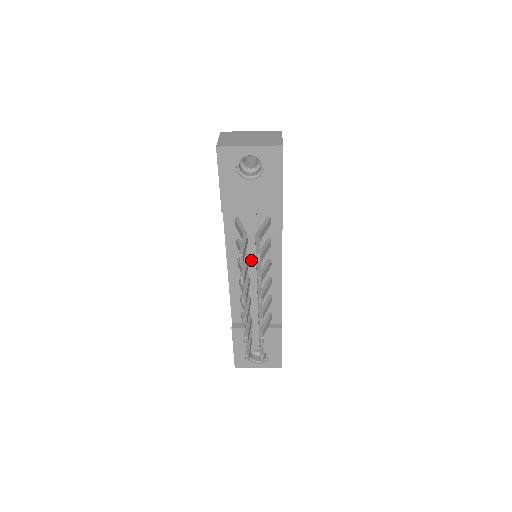
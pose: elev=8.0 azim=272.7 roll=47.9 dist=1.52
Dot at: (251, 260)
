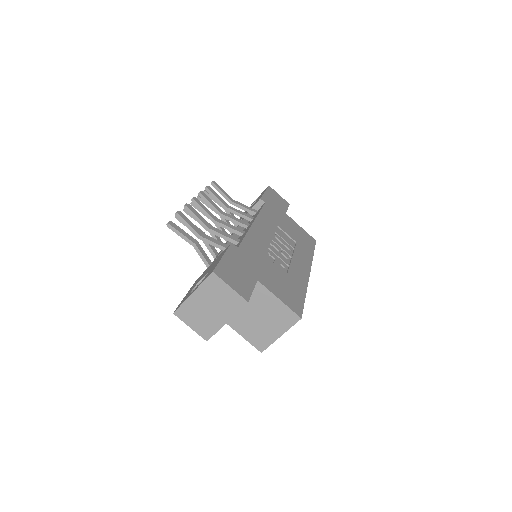
Dot at: occluded
